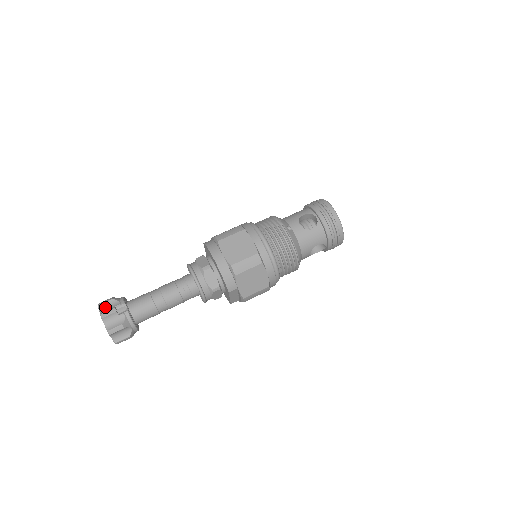
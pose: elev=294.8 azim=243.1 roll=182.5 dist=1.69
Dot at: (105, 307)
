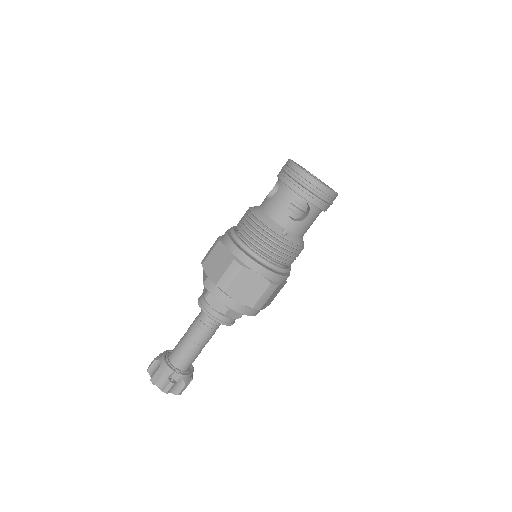
Dot at: (159, 382)
